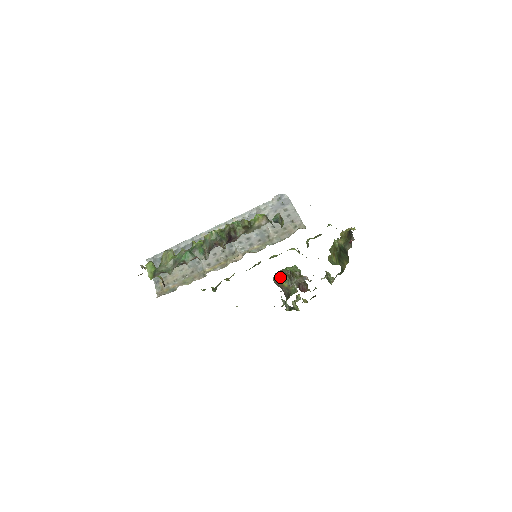
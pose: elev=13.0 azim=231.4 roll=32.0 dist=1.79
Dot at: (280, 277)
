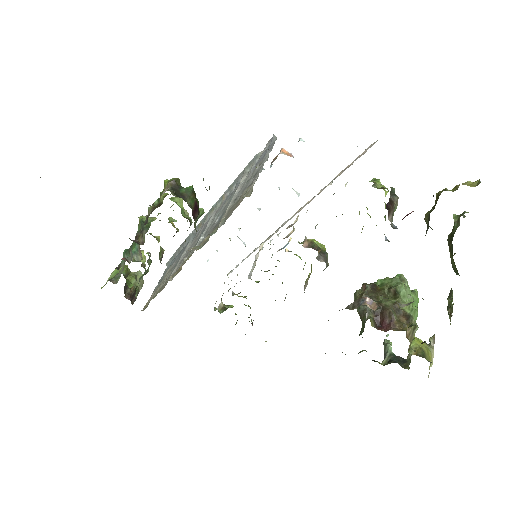
Dot at: occluded
